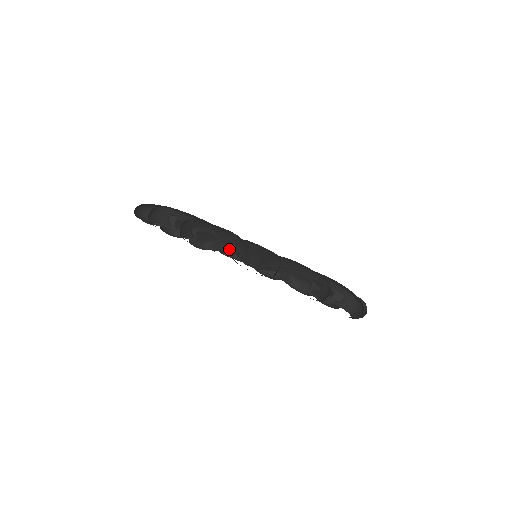
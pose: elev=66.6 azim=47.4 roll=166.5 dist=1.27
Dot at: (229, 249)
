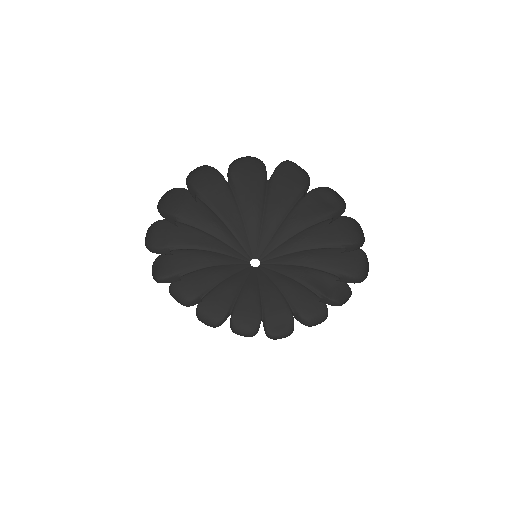
Dot at: (173, 292)
